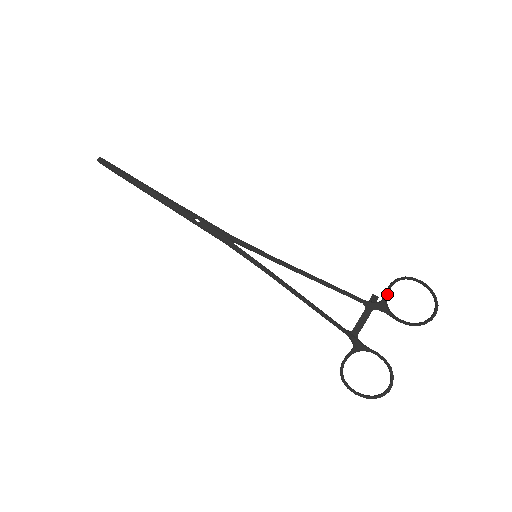
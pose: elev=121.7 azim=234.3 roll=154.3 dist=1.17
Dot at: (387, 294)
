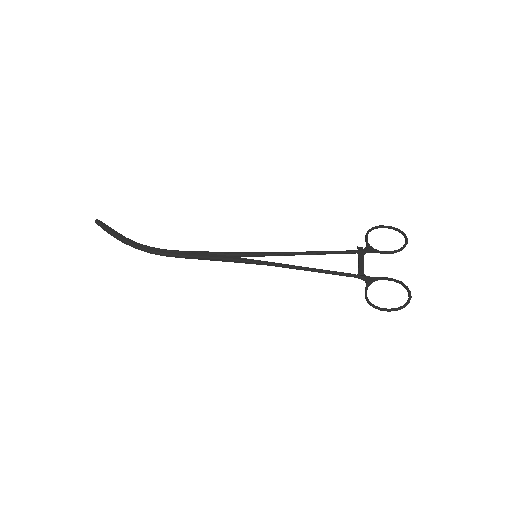
Dot at: occluded
